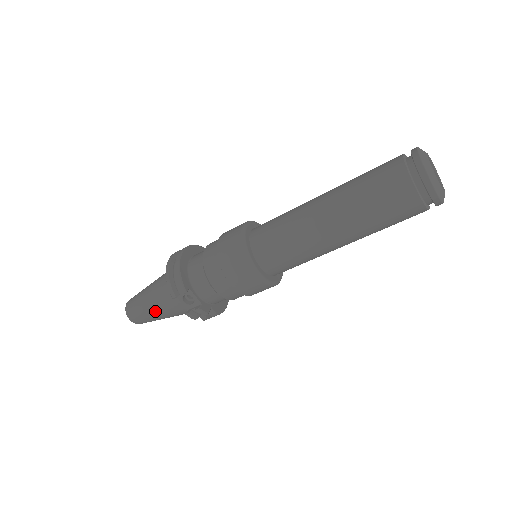
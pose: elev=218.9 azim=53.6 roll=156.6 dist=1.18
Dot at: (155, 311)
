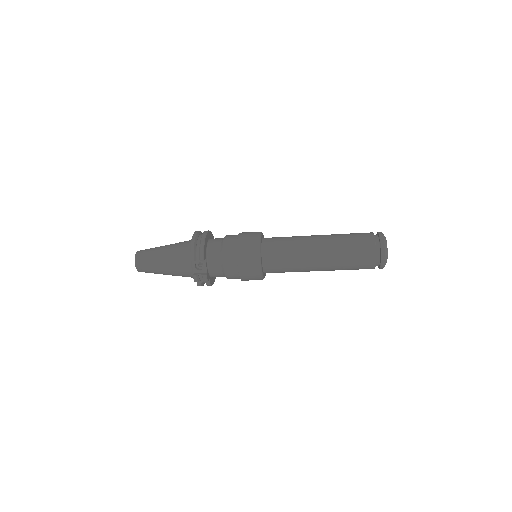
Dot at: (164, 265)
